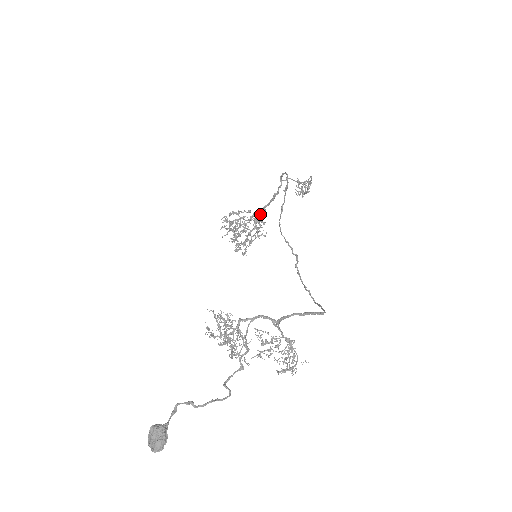
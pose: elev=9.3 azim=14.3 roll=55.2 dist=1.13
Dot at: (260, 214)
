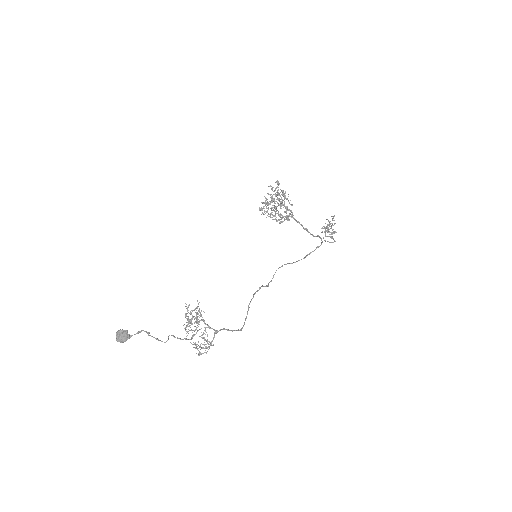
Dot at: occluded
